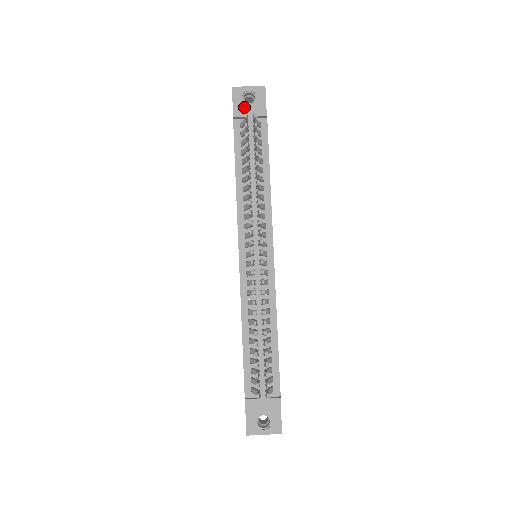
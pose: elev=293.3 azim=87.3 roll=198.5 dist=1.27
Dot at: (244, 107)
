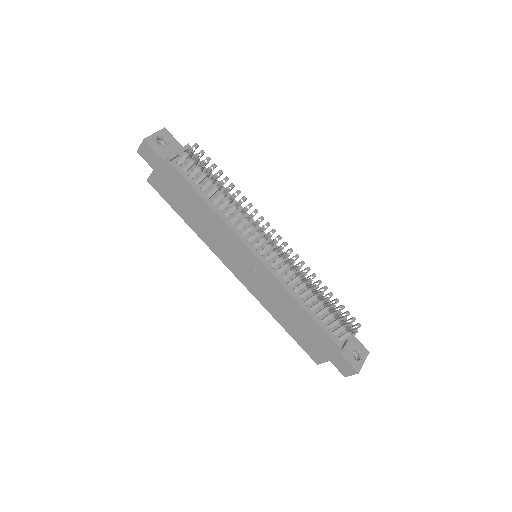
Dot at: (165, 150)
